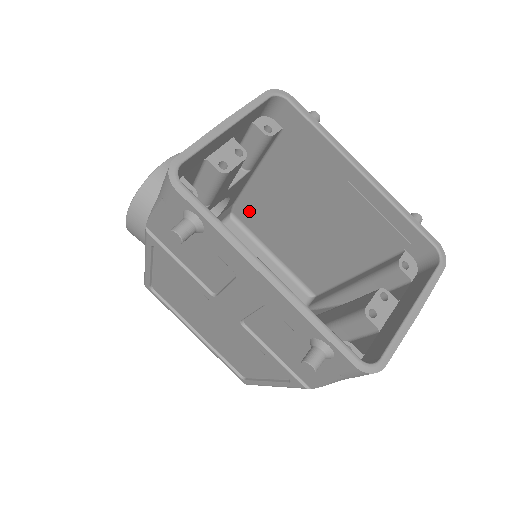
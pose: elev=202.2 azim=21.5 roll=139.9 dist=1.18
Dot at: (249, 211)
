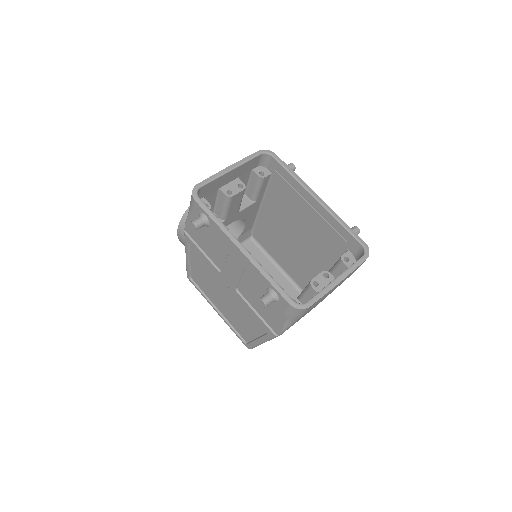
Dot at: (262, 233)
